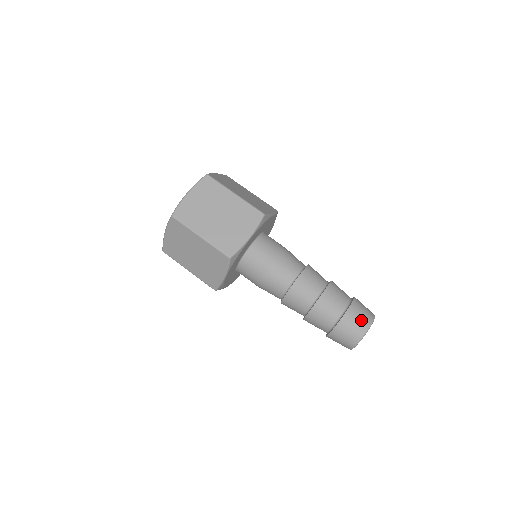
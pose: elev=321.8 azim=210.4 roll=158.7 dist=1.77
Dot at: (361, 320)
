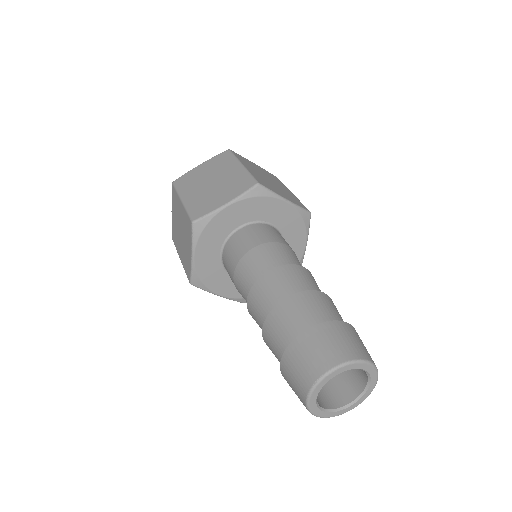
Dot at: (328, 349)
